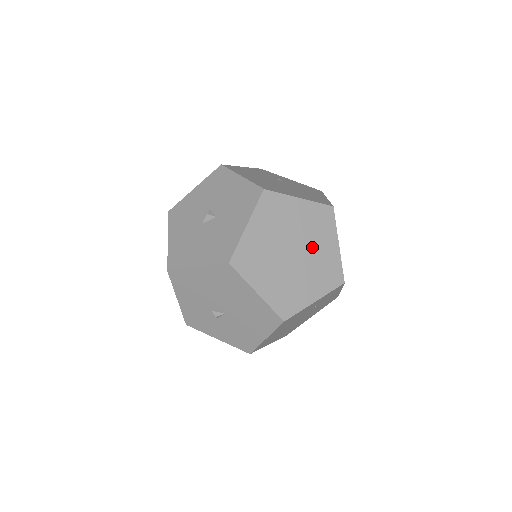
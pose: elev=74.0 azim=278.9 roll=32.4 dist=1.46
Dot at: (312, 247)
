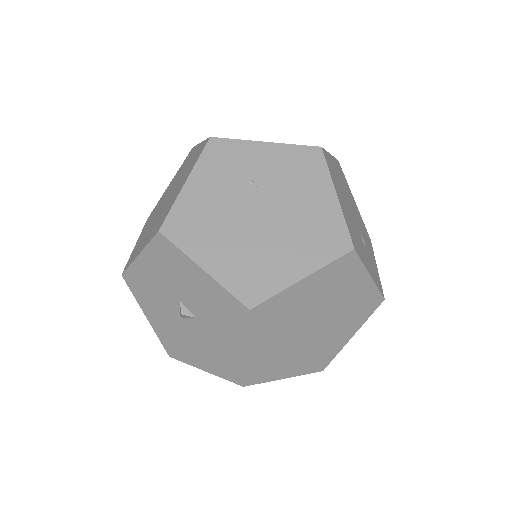
Dot at: (336, 305)
